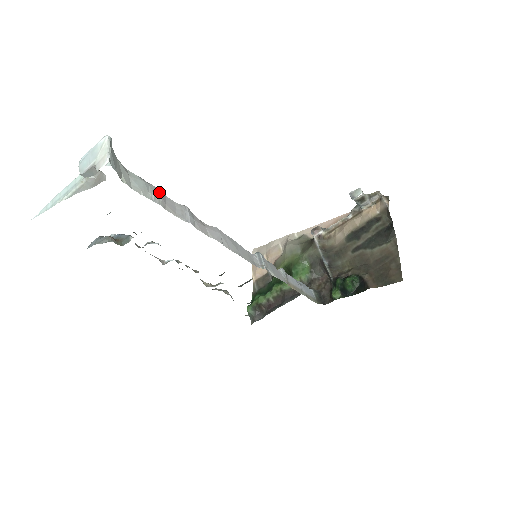
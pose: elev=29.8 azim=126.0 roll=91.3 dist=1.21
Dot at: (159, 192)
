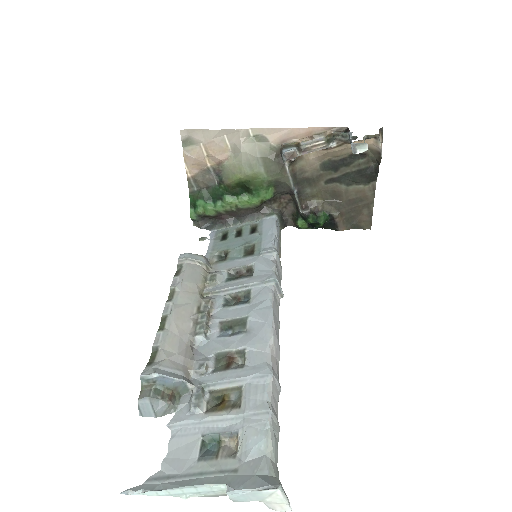
Dot at: (275, 418)
